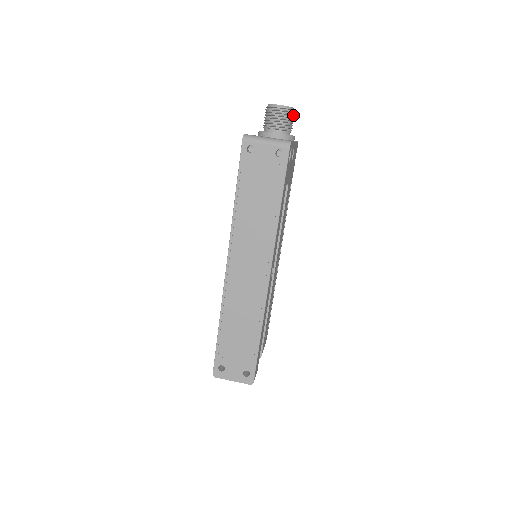
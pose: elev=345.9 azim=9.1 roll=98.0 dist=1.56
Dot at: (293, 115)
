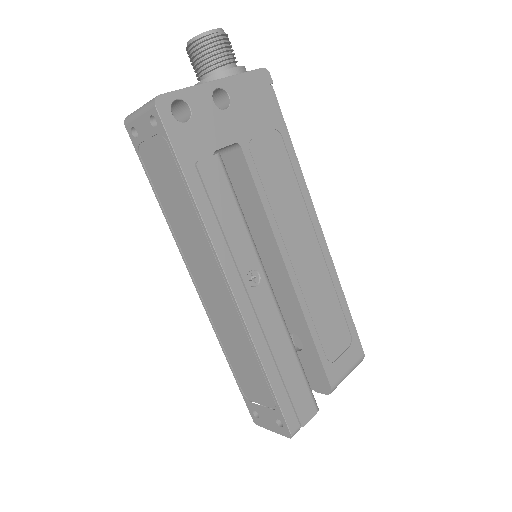
Dot at: (217, 40)
